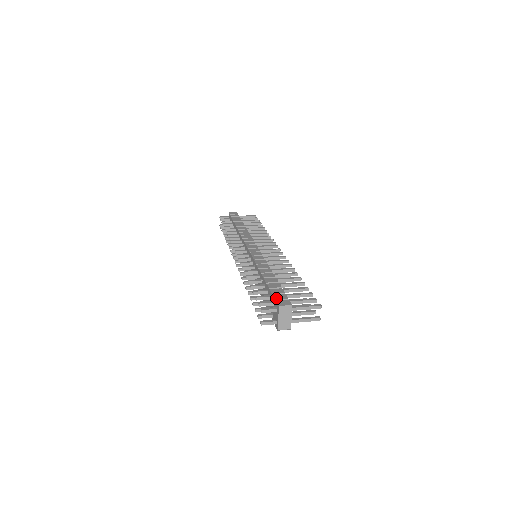
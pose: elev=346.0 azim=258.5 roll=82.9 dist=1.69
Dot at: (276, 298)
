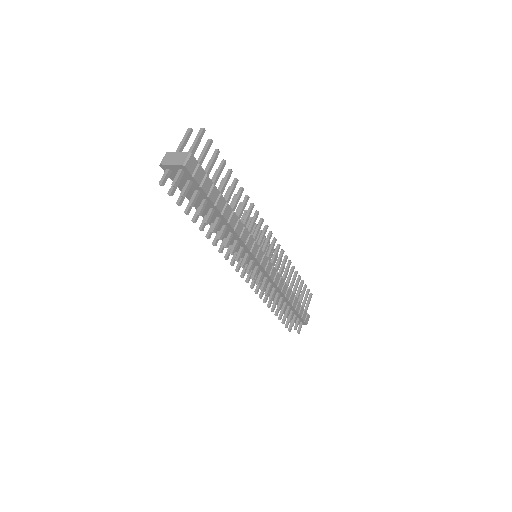
Dot at: (304, 320)
